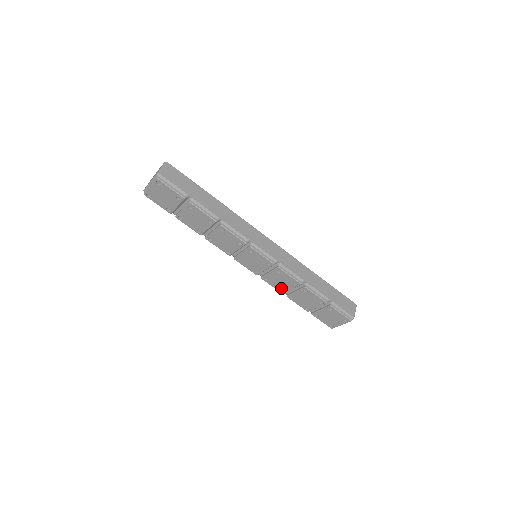
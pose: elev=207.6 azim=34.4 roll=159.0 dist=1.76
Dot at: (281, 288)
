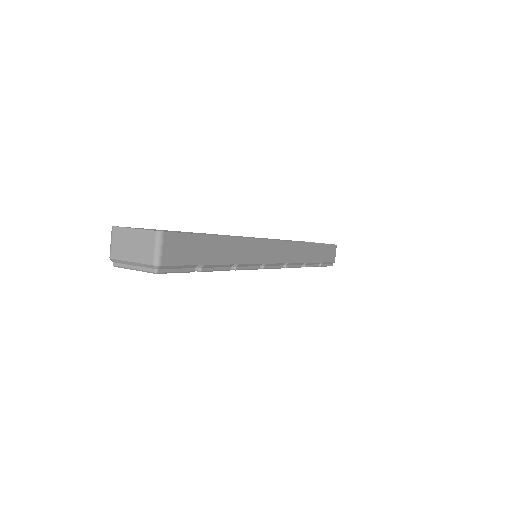
Dot at: occluded
